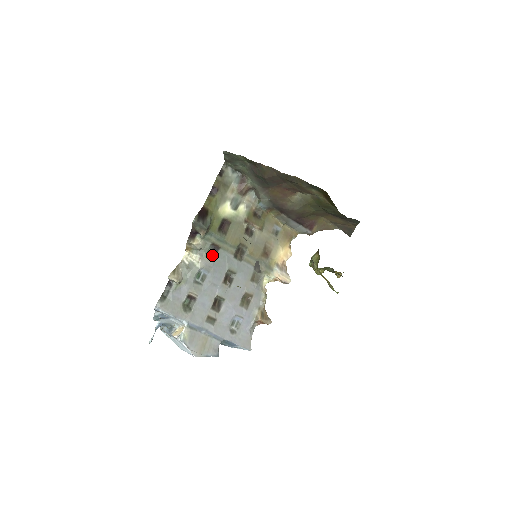
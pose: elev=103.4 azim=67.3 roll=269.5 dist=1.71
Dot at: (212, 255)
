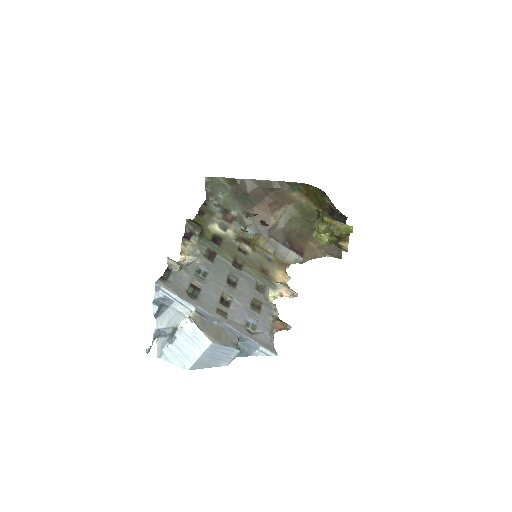
Dot at: (210, 258)
